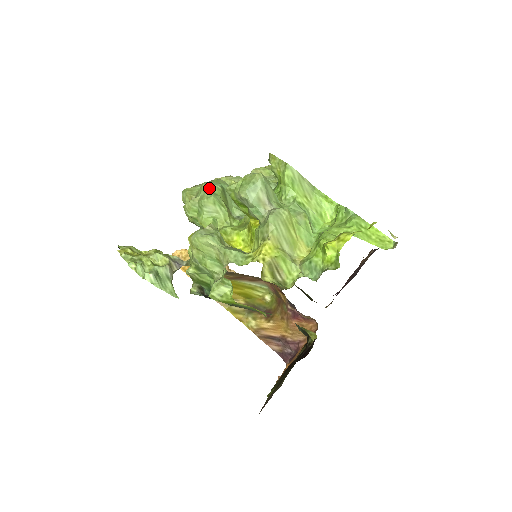
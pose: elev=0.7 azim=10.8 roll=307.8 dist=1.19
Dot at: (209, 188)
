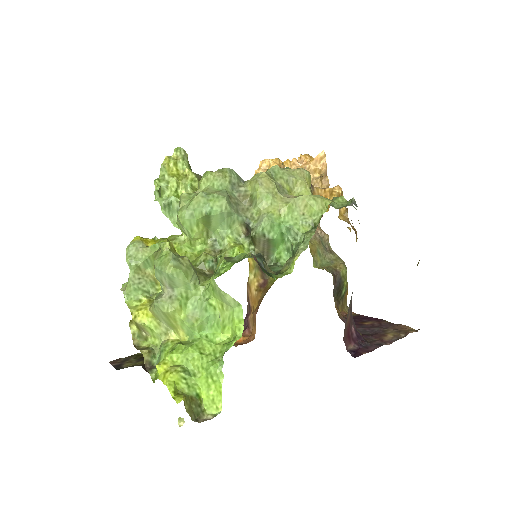
Dot at: (193, 206)
